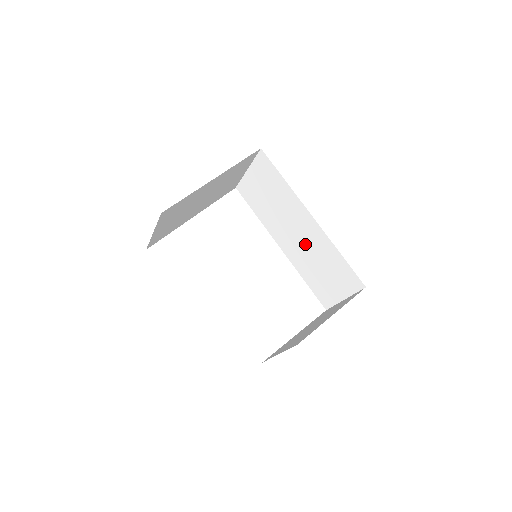
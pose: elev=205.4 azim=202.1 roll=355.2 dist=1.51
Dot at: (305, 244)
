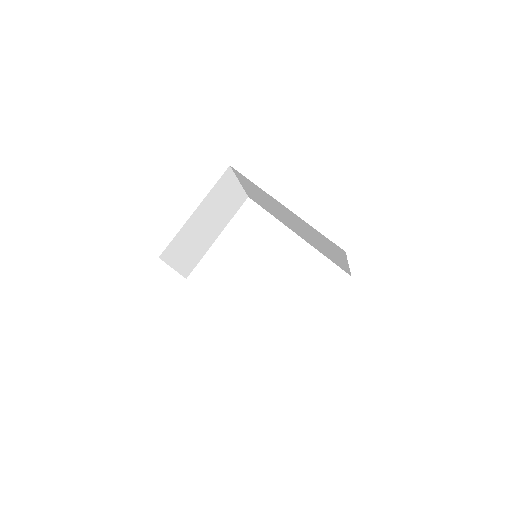
Dot at: (300, 227)
